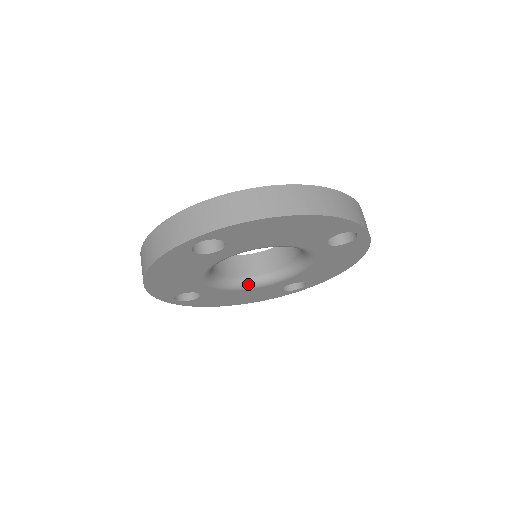
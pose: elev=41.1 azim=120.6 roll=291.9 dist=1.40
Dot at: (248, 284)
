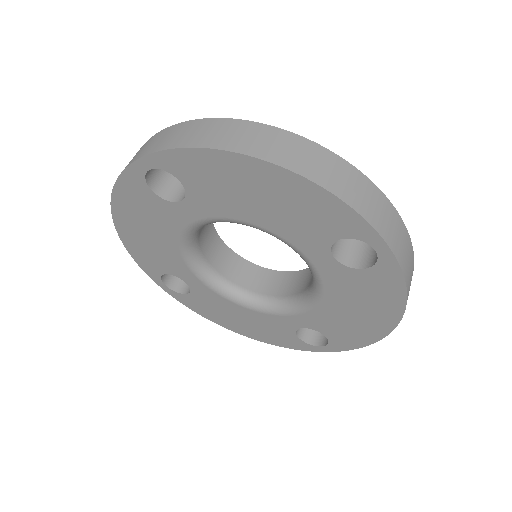
Dot at: (248, 300)
